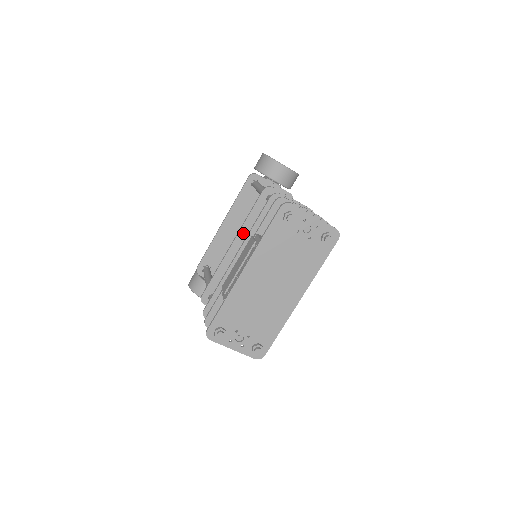
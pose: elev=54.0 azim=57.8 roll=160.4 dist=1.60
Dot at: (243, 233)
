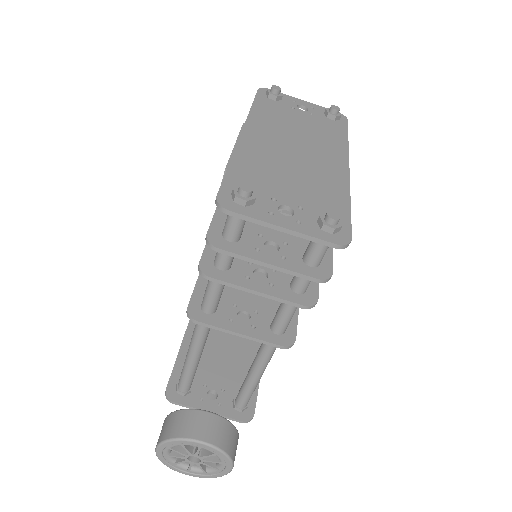
Dot at: occluded
